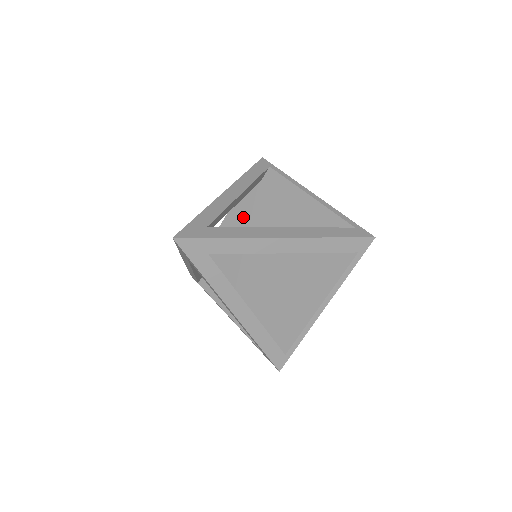
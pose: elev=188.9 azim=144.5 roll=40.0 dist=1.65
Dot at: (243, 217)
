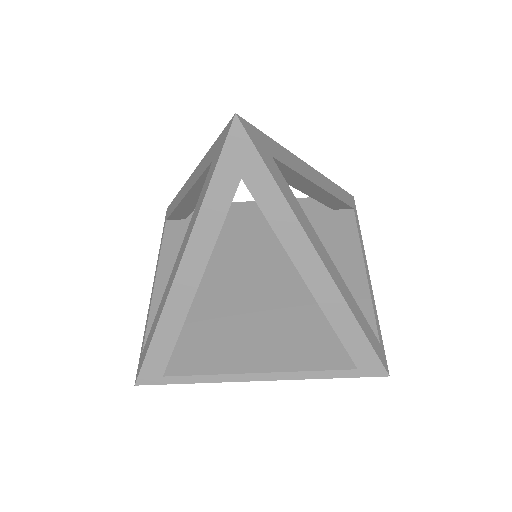
Dot at: occluded
